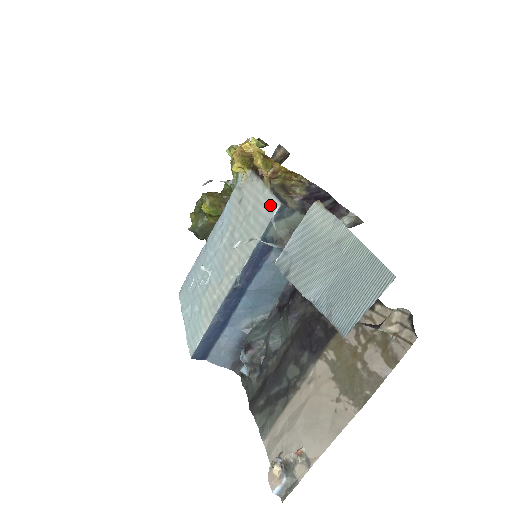
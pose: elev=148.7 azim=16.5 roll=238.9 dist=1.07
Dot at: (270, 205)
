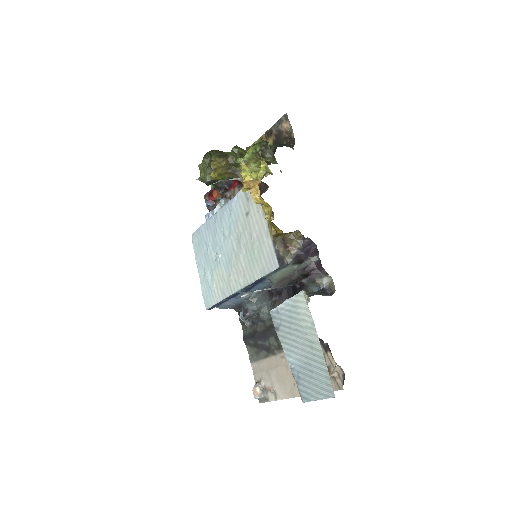
Dot at: (271, 258)
